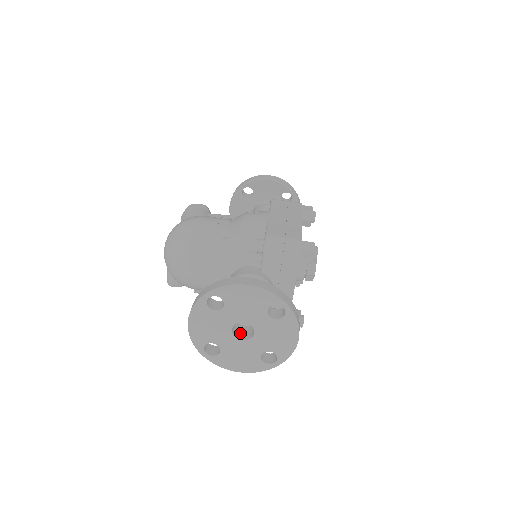
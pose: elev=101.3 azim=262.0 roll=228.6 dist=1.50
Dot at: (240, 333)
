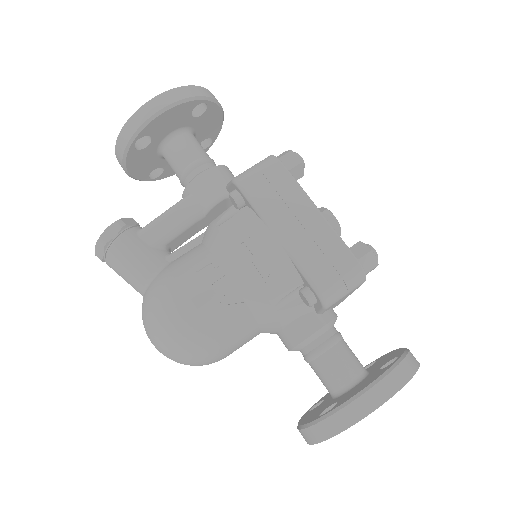
Dot at: occluded
